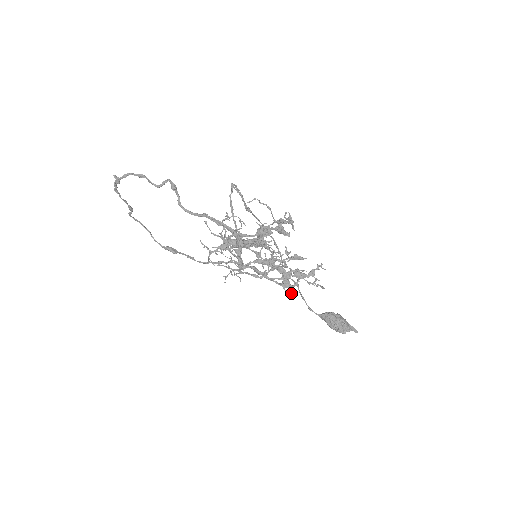
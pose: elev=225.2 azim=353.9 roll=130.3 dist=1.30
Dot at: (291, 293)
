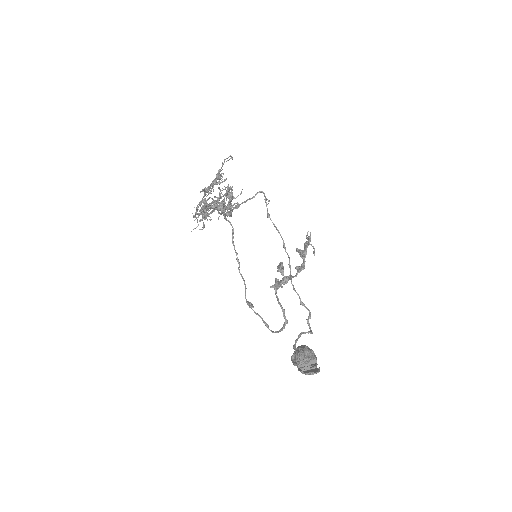
Dot at: (200, 209)
